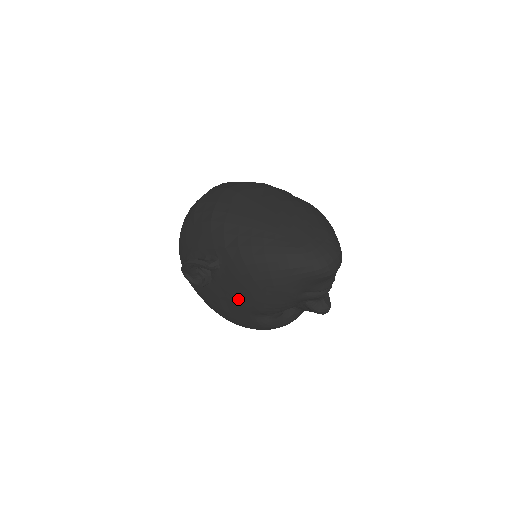
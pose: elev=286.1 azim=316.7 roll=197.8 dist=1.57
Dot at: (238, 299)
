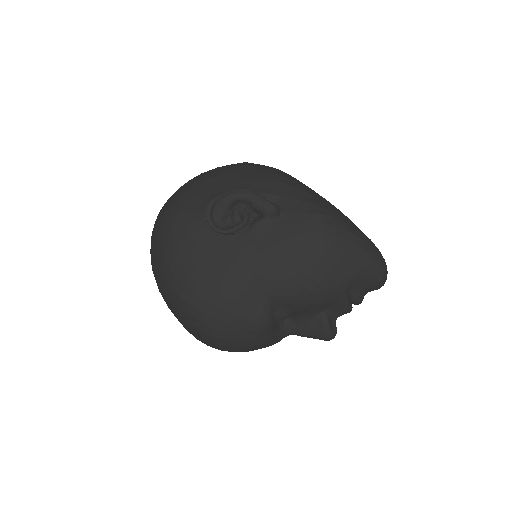
Dot at: (276, 263)
